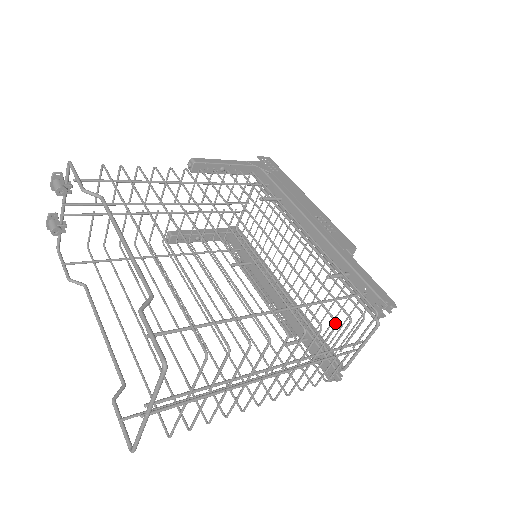
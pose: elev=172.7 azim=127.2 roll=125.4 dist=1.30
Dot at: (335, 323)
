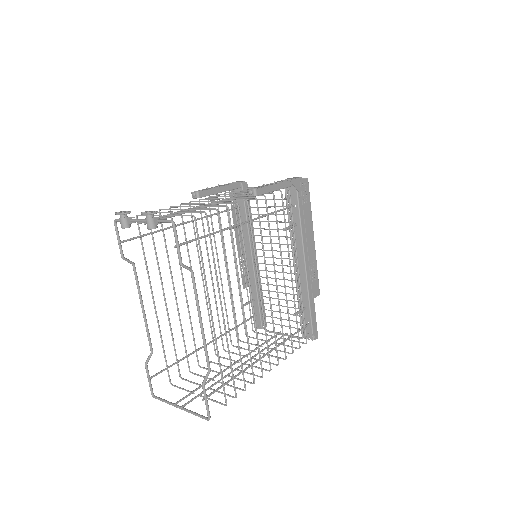
Dot at: (285, 359)
